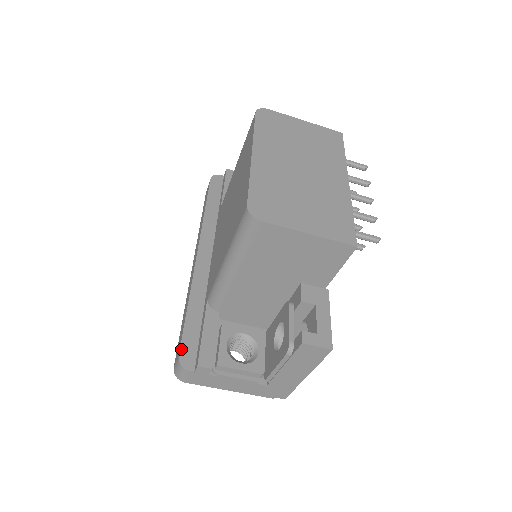
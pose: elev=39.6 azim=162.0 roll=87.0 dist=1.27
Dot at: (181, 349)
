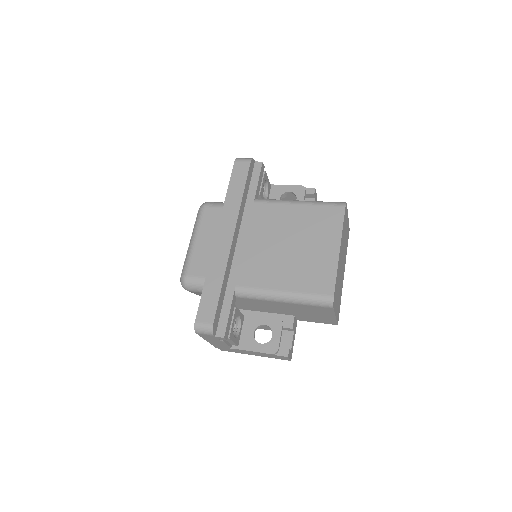
Dot at: (215, 319)
